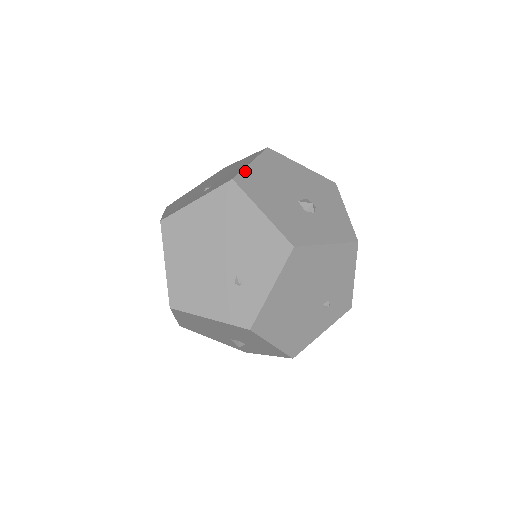
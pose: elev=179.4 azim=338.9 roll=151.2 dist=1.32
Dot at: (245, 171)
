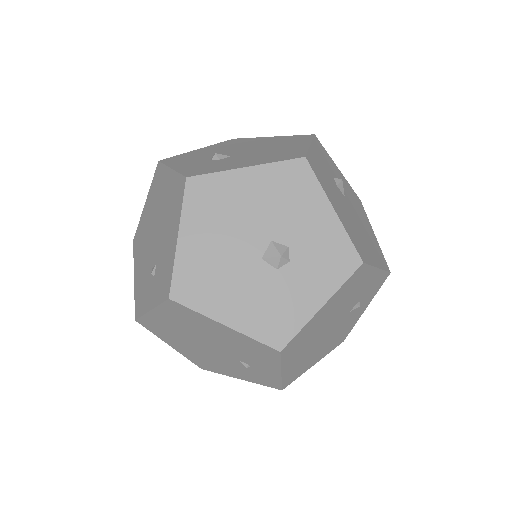
Dot at: (177, 266)
